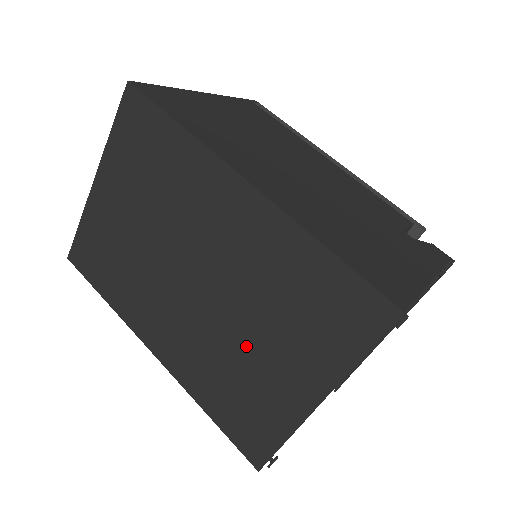
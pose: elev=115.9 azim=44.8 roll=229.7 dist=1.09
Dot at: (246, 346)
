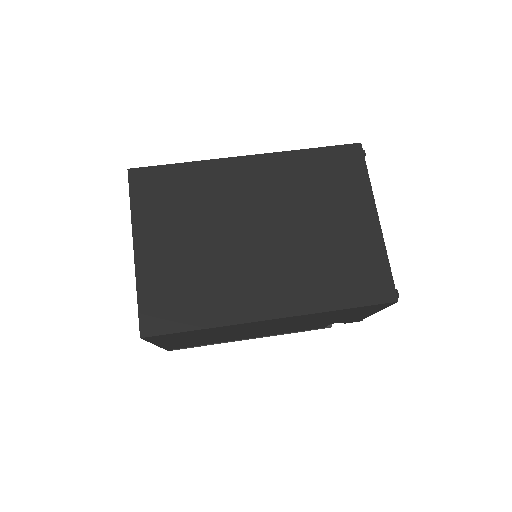
Dot at: (321, 235)
